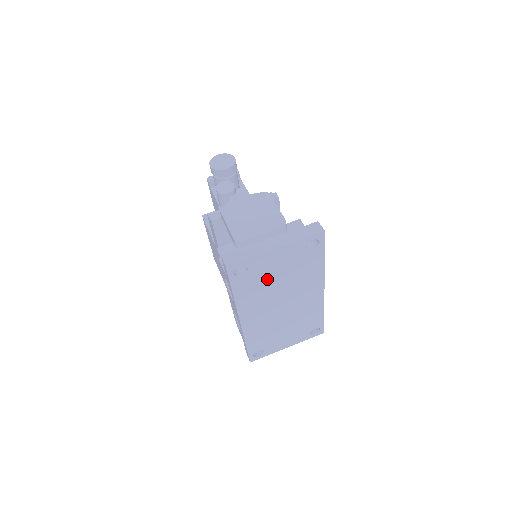
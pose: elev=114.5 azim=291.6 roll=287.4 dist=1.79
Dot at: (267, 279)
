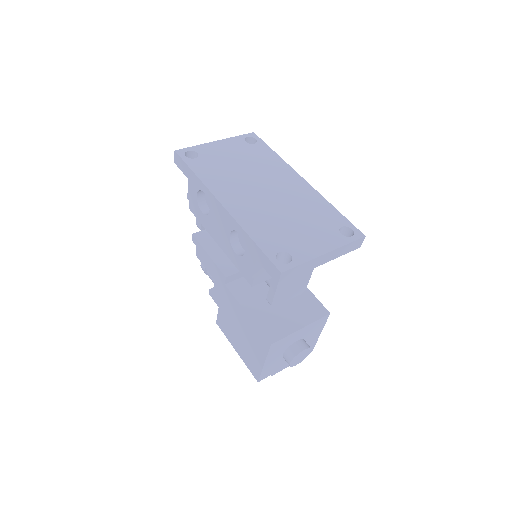
Dot at: (225, 164)
